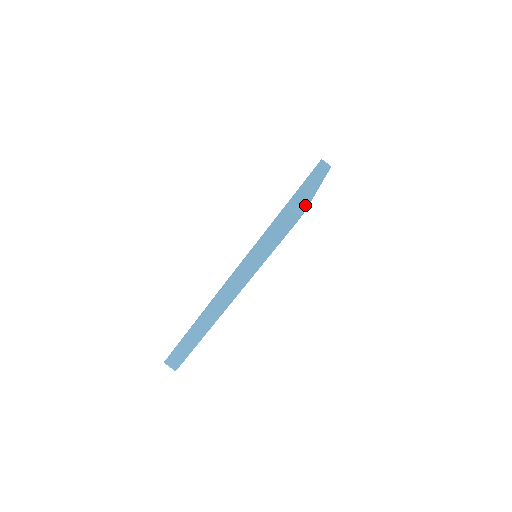
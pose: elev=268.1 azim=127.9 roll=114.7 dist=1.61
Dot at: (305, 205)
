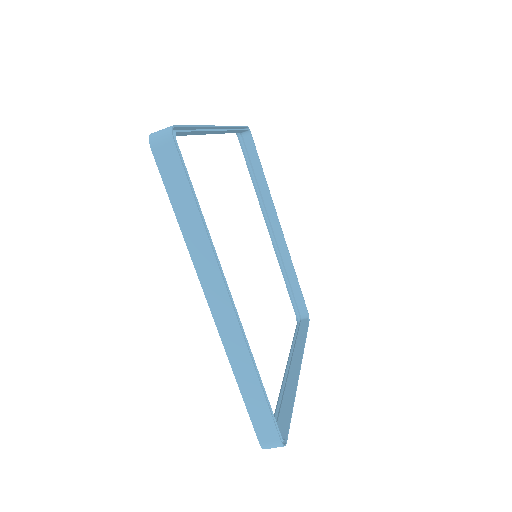
Dot at: (272, 428)
